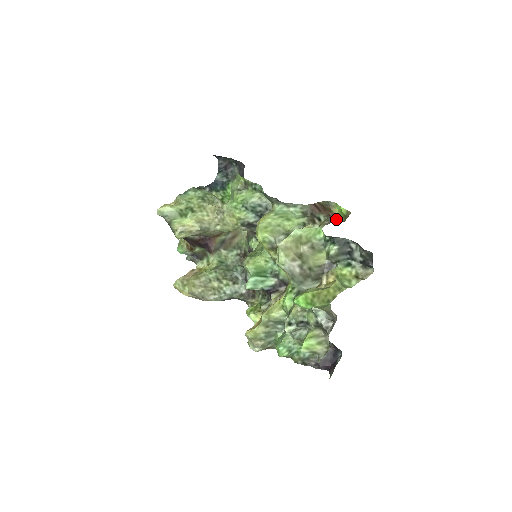
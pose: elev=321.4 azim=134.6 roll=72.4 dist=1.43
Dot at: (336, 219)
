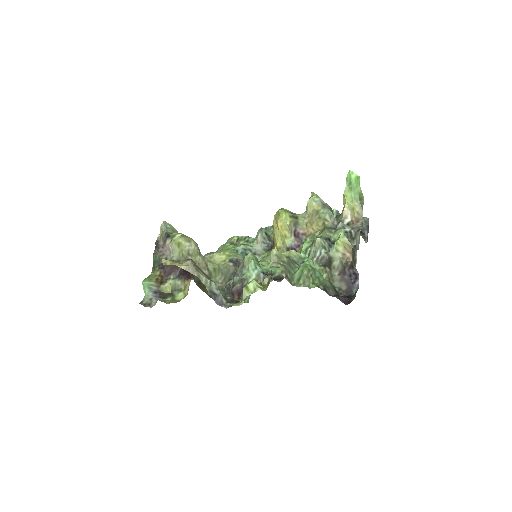
Dot at: occluded
